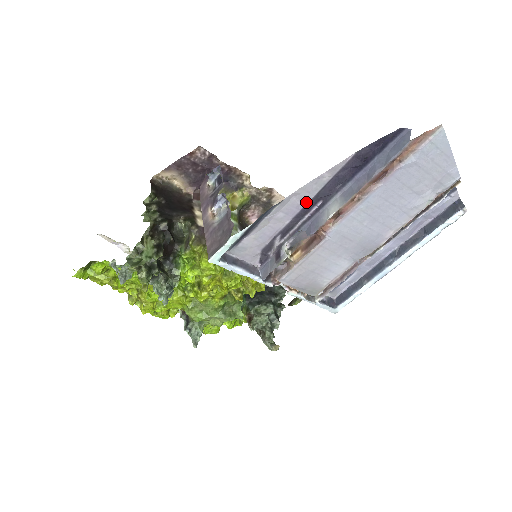
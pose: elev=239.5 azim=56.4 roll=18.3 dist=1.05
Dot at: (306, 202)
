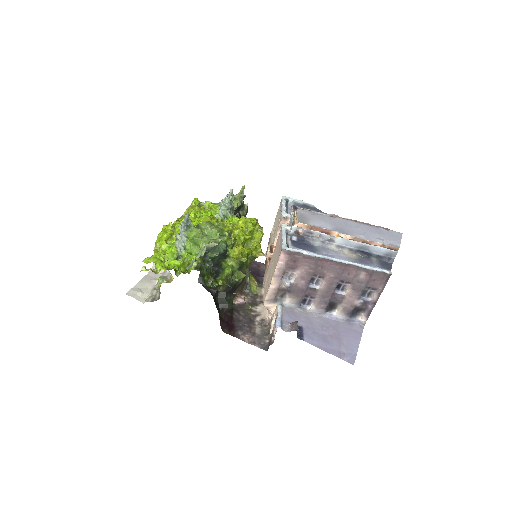
Dot at: occluded
